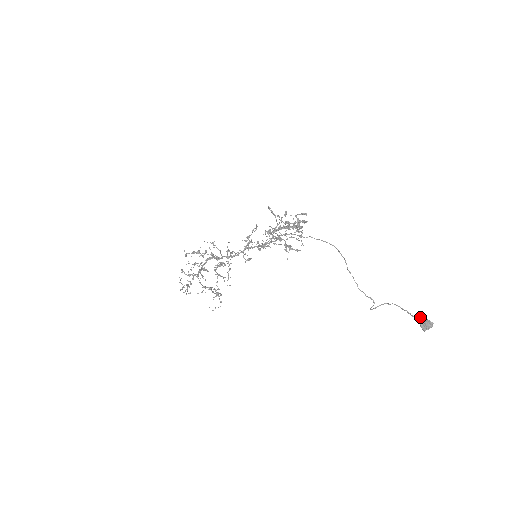
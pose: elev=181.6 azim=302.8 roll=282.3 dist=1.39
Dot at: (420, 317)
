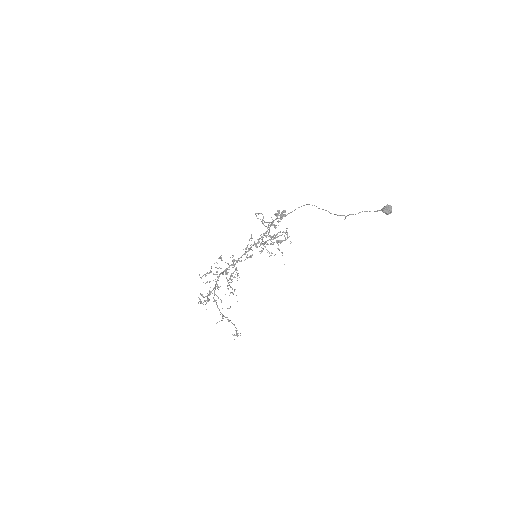
Dot at: (381, 209)
